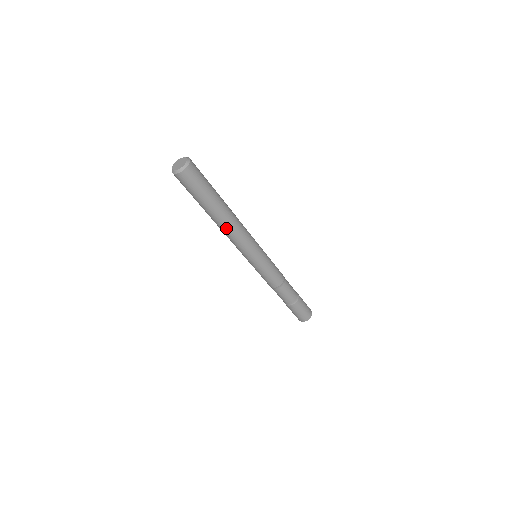
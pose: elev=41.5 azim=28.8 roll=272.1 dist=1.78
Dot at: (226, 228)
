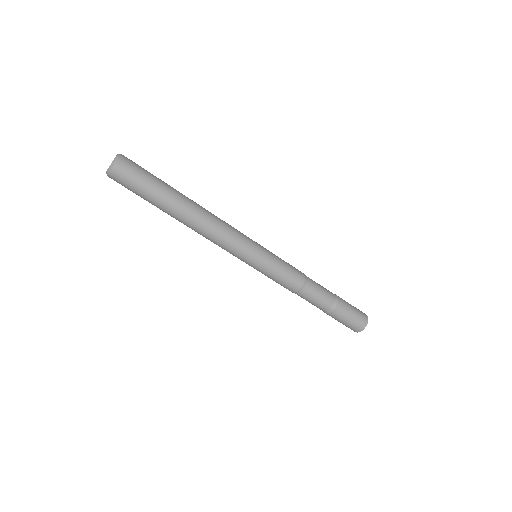
Dot at: (197, 226)
